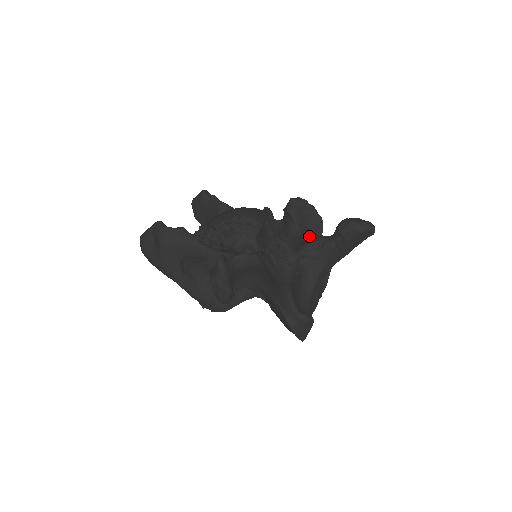
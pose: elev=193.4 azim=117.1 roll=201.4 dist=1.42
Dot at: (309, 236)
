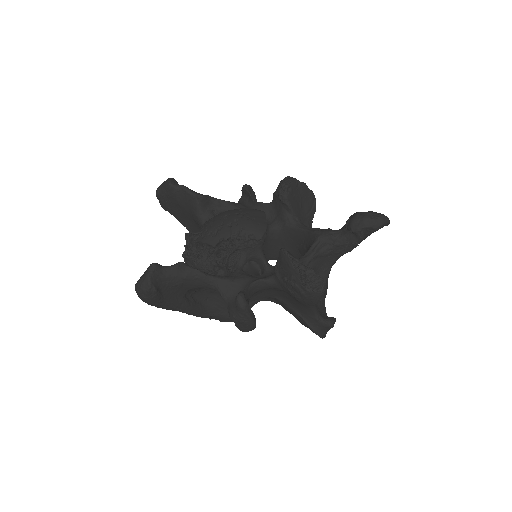
Dot at: (314, 231)
